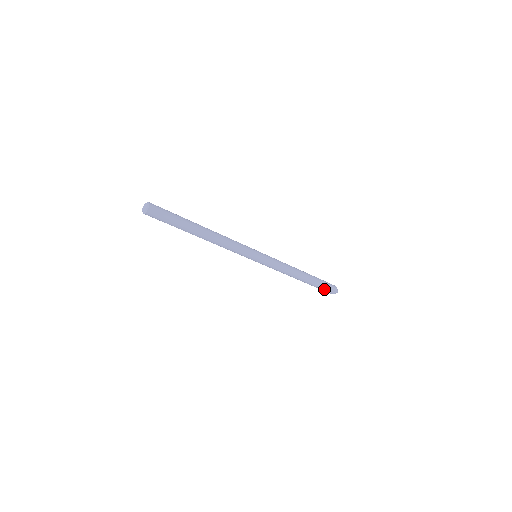
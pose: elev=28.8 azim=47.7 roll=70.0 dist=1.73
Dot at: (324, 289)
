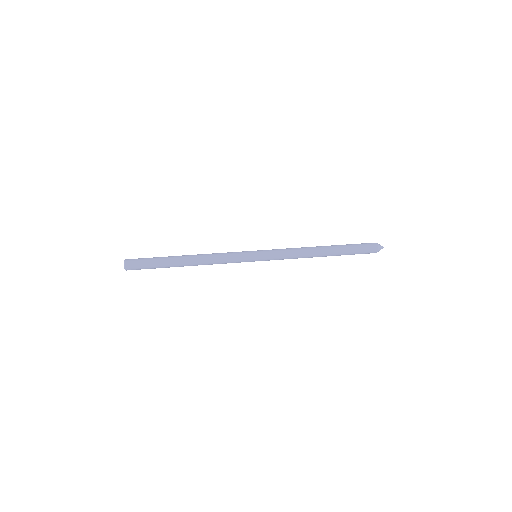
Dot at: (359, 253)
